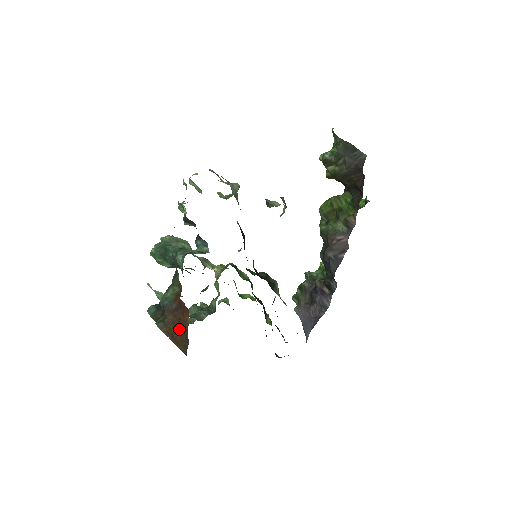
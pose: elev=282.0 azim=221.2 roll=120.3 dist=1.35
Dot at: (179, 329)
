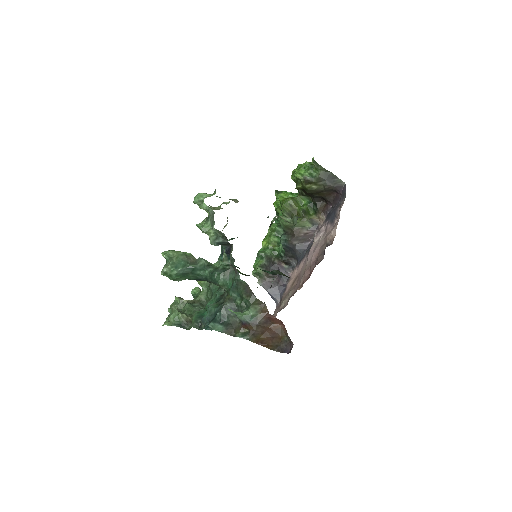
Dot at: (270, 336)
